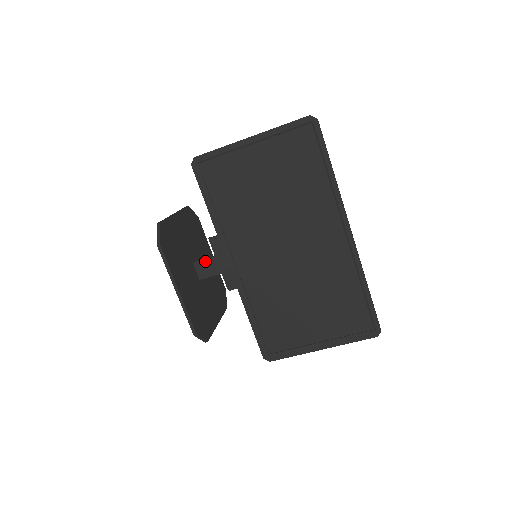
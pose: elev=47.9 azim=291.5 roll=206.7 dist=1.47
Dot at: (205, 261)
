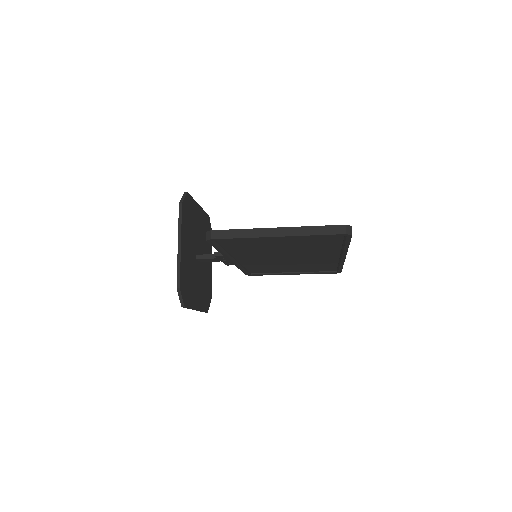
Dot at: (208, 259)
